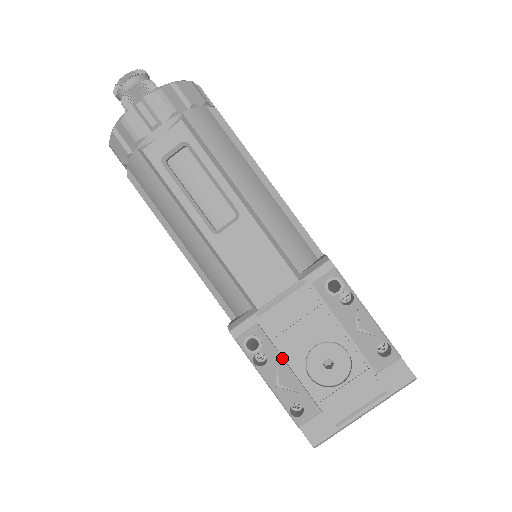
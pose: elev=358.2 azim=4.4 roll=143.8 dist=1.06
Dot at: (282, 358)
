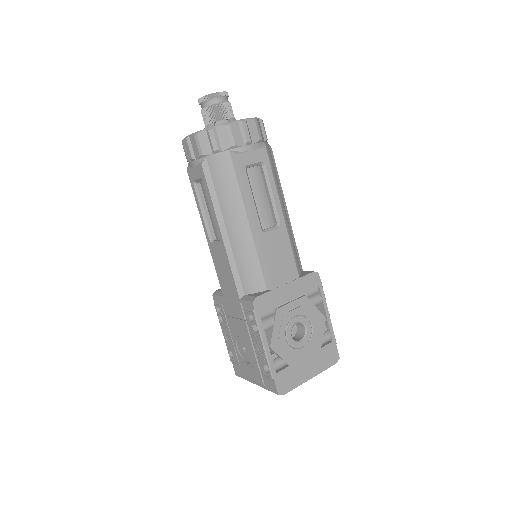
Dot at: (228, 328)
